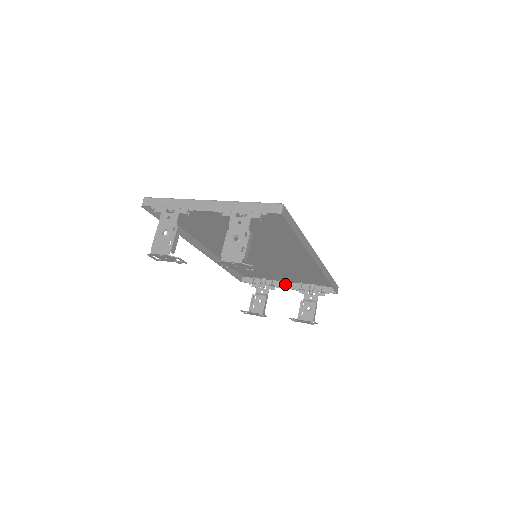
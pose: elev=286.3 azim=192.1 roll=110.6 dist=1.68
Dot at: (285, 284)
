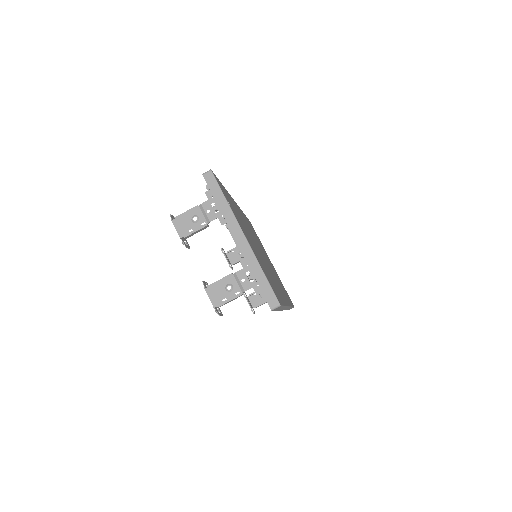
Dot at: occluded
